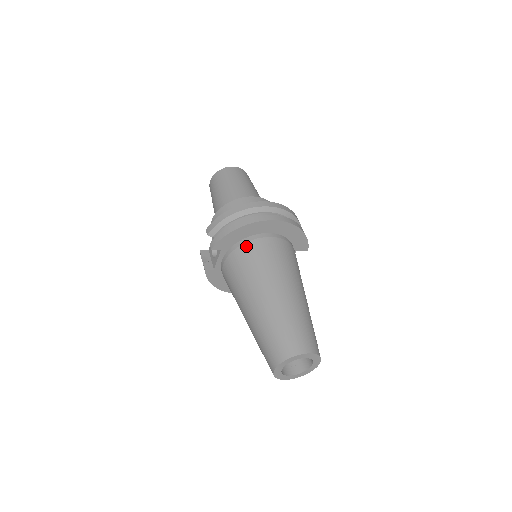
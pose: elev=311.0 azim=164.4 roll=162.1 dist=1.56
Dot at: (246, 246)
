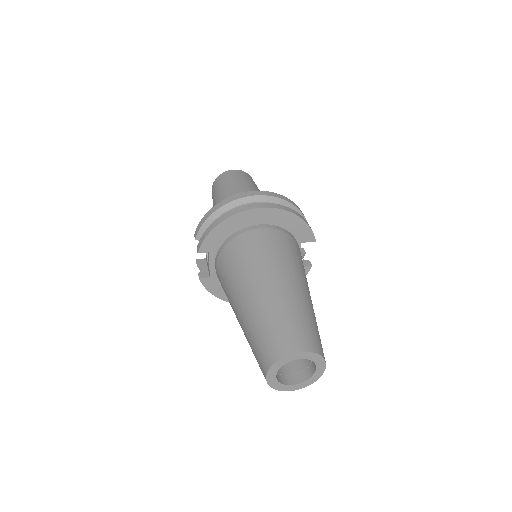
Dot at: (233, 242)
